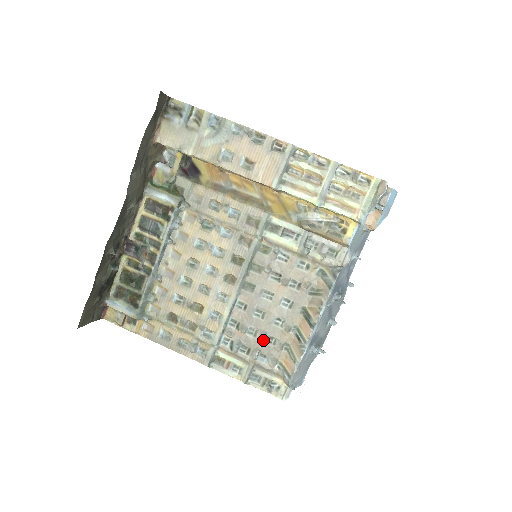
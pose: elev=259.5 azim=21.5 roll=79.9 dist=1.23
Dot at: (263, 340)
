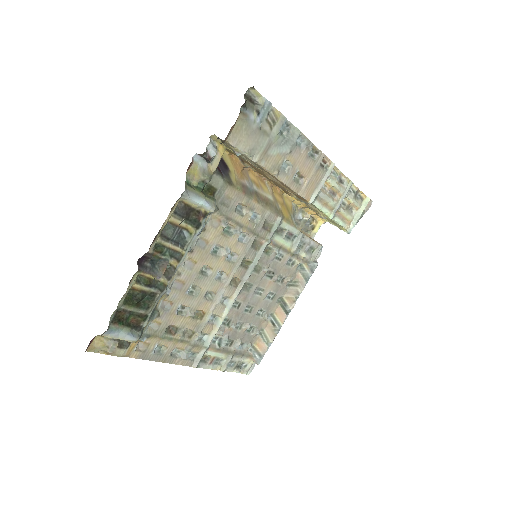
Dot at: (245, 331)
